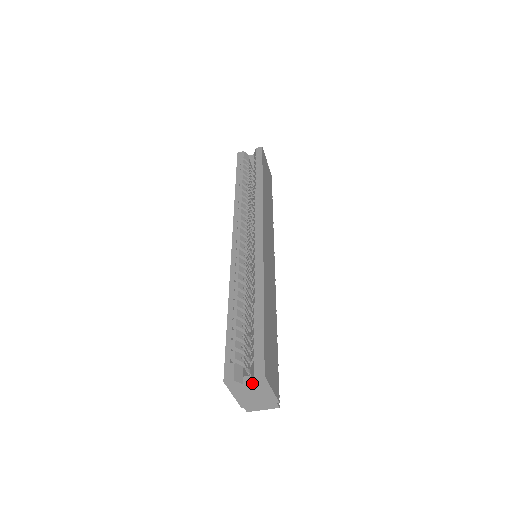
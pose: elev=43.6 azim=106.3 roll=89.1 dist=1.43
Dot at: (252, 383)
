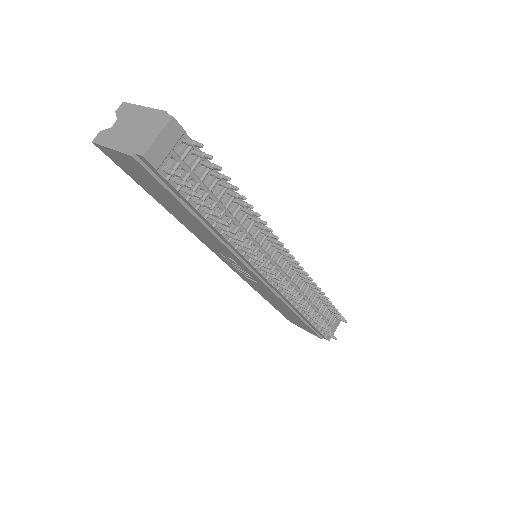
Dot at: (119, 119)
